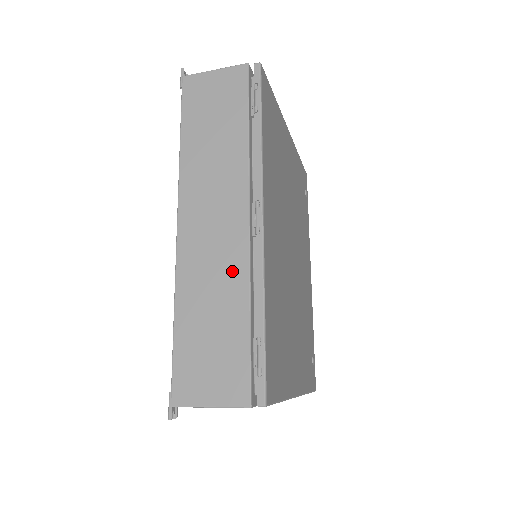
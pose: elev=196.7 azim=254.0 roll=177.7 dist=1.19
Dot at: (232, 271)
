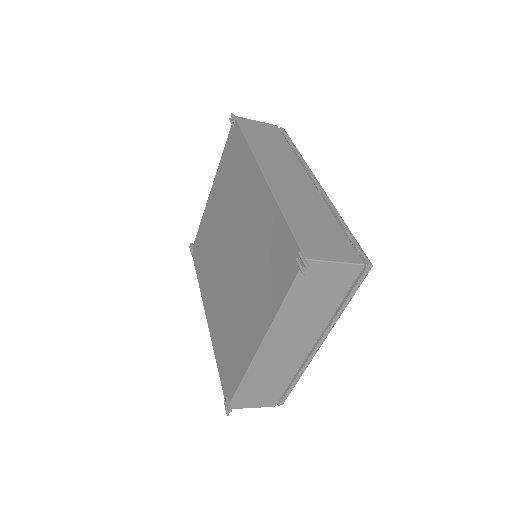
Dot at: (314, 200)
